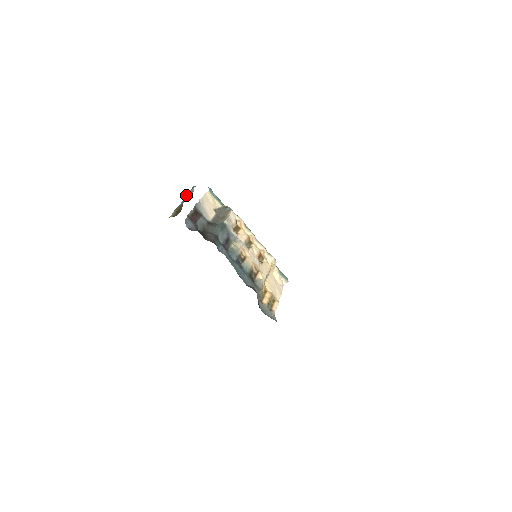
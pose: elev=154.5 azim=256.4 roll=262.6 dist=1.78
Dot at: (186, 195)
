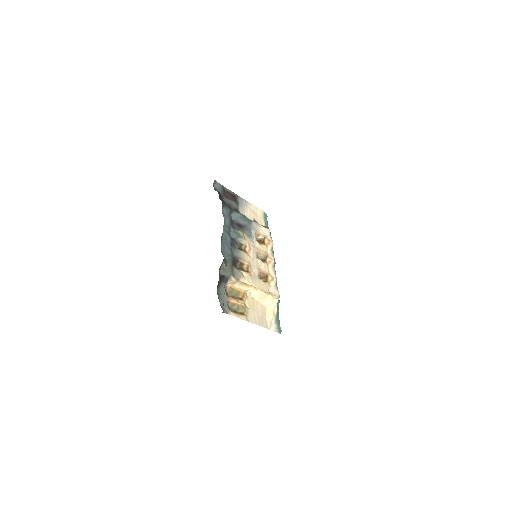
Dot at: occluded
